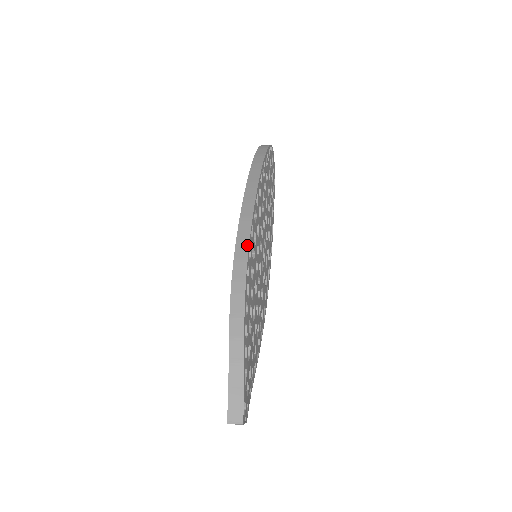
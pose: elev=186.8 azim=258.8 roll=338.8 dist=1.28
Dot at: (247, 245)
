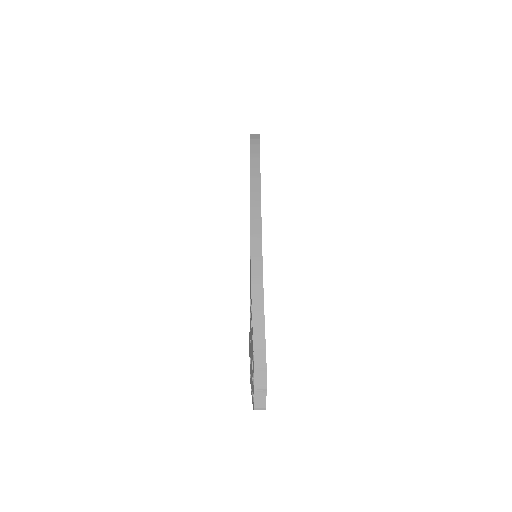
Dot at: (261, 266)
